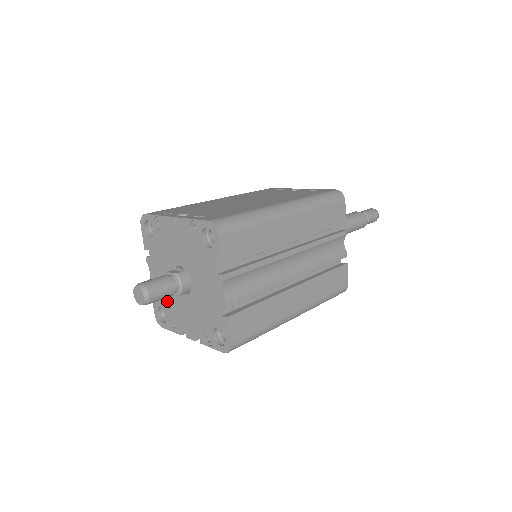
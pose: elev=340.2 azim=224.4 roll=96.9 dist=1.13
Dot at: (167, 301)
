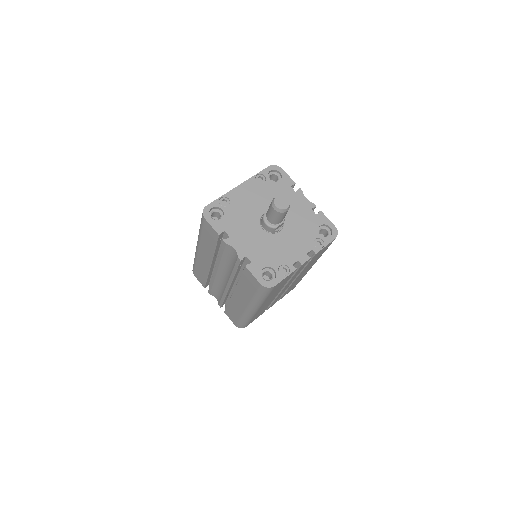
Dot at: (267, 255)
